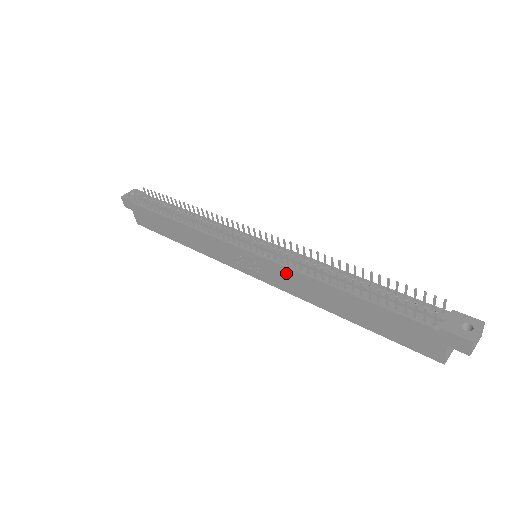
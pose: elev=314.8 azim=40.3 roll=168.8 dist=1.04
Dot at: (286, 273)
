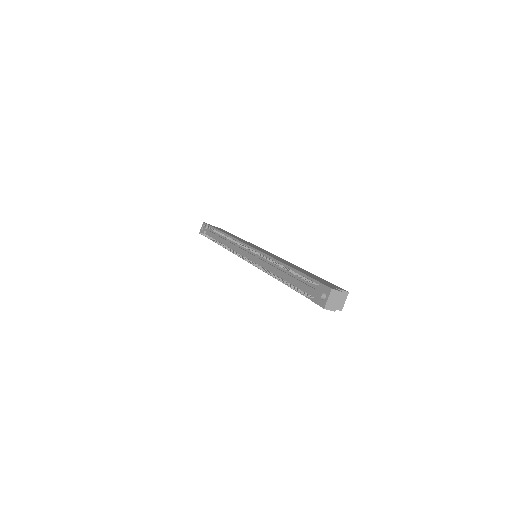
Dot at: occluded
